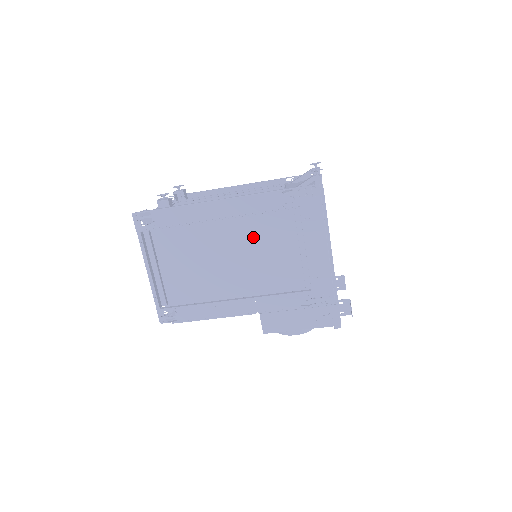
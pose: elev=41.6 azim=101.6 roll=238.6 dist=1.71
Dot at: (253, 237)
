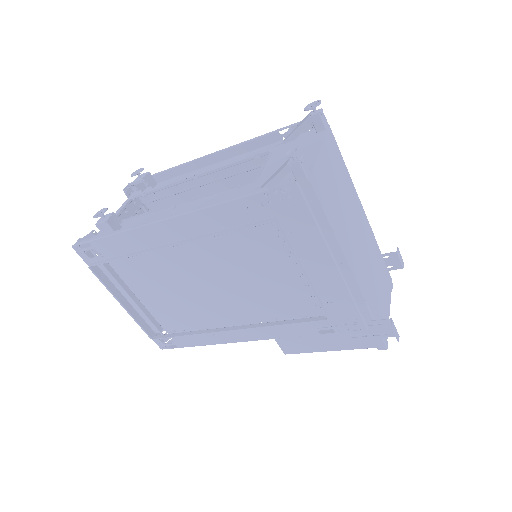
Dot at: (229, 256)
